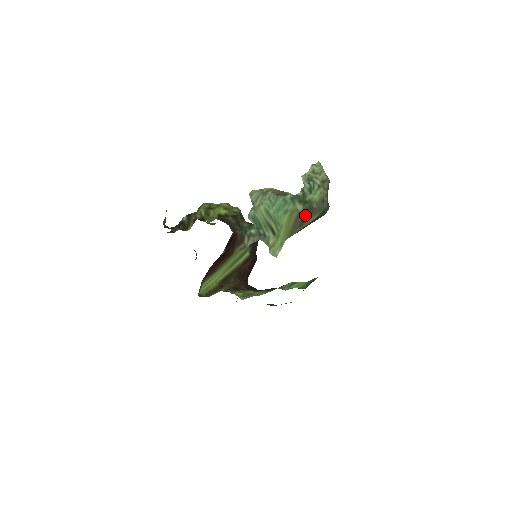
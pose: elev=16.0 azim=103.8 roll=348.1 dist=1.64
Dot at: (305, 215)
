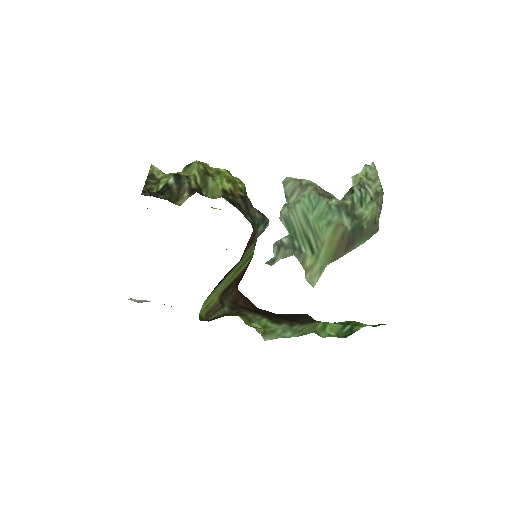
Dot at: (353, 235)
